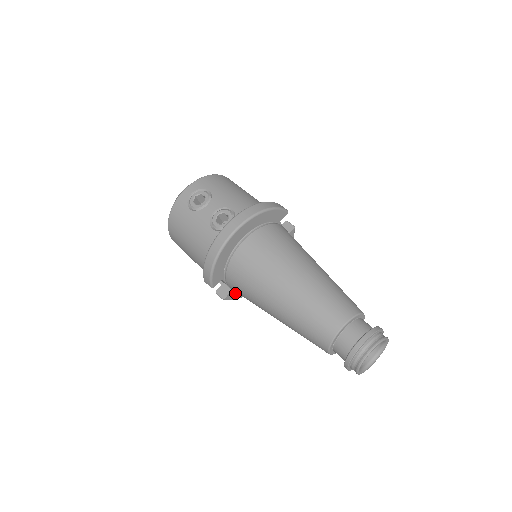
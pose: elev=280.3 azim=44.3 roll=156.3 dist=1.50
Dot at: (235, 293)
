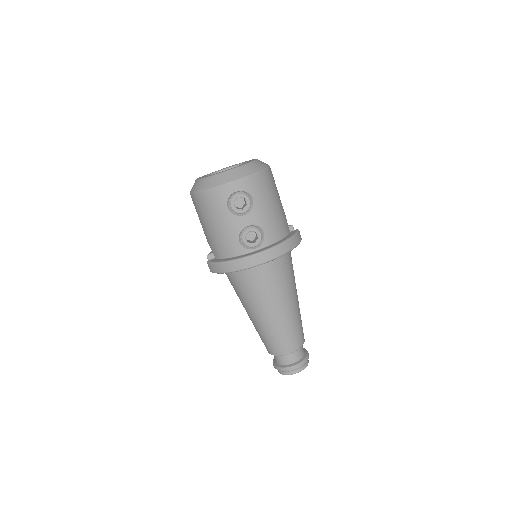
Dot at: occluded
